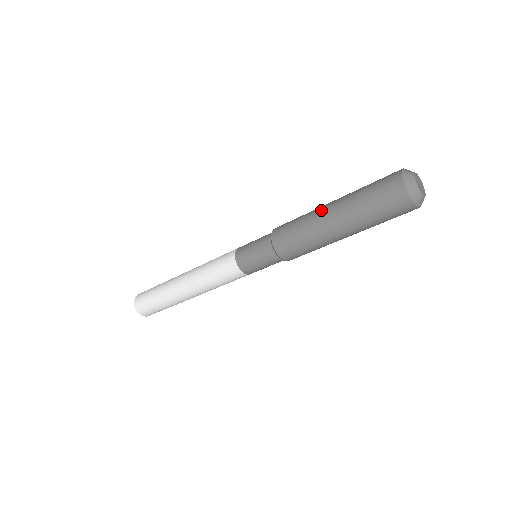
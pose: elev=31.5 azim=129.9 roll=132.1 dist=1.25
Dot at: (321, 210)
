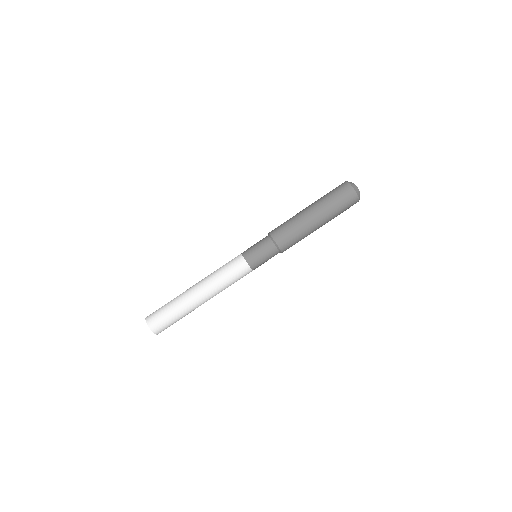
Dot at: (301, 211)
